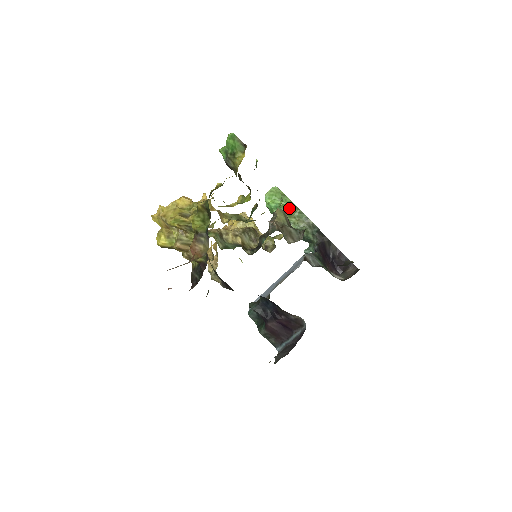
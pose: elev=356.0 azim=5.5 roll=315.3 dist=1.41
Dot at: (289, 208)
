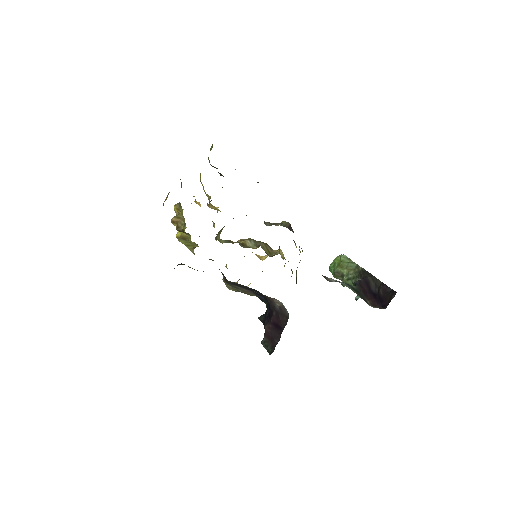
Dot at: (341, 260)
